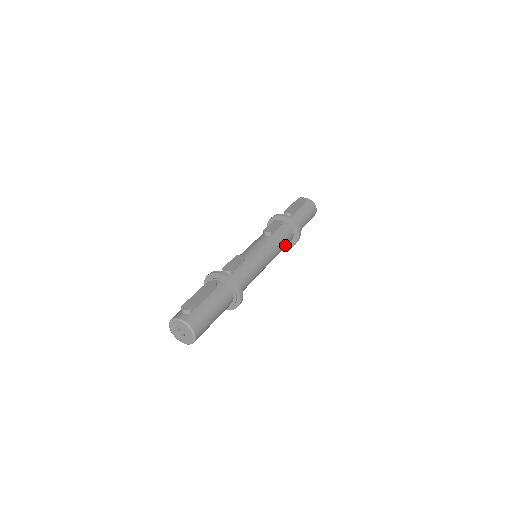
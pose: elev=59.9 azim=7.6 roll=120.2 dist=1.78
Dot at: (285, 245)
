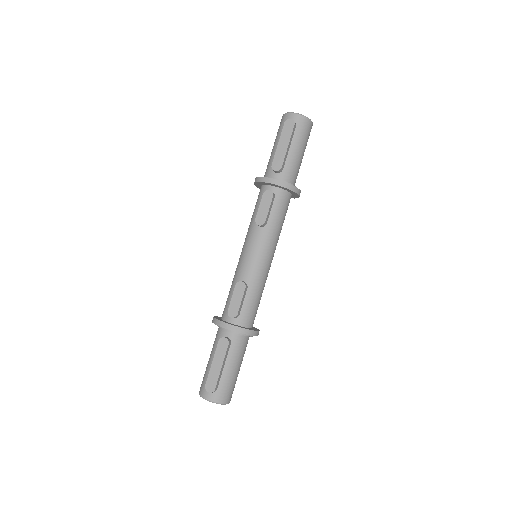
Dot at: (285, 215)
